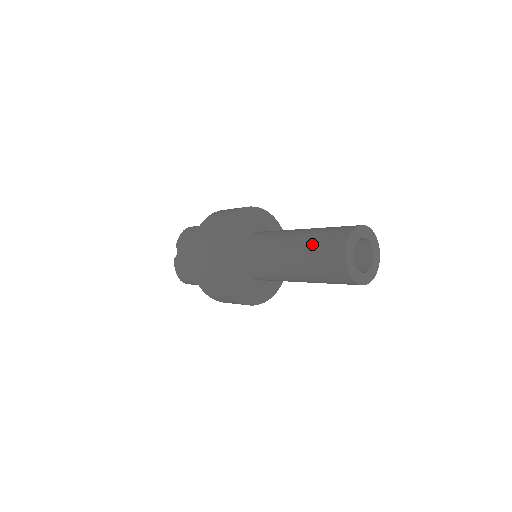
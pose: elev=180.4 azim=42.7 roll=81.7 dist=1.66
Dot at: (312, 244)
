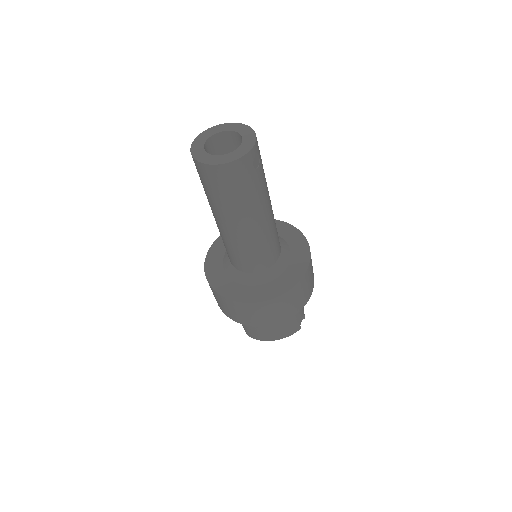
Dot at: occluded
